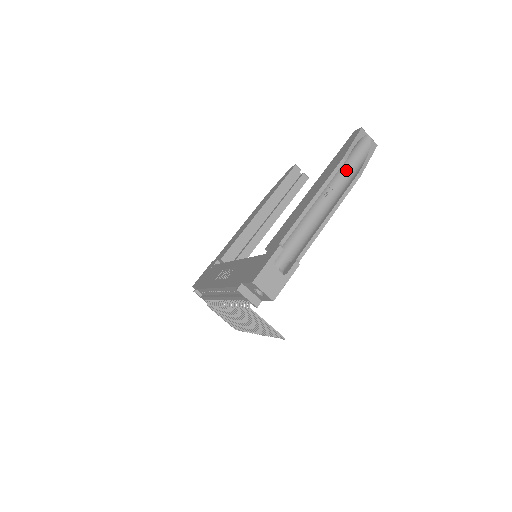
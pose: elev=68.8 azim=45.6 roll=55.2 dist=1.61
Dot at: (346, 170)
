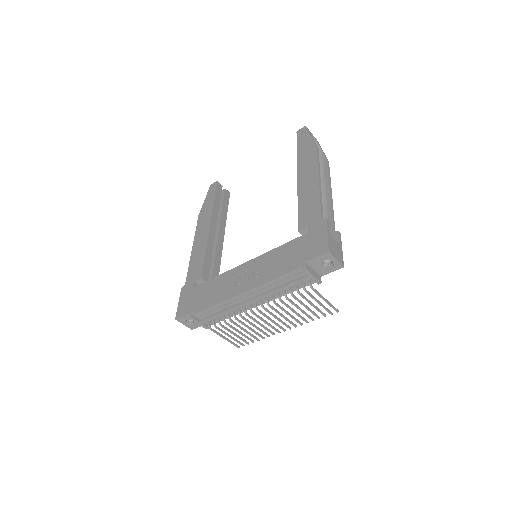
Dot at: occluded
